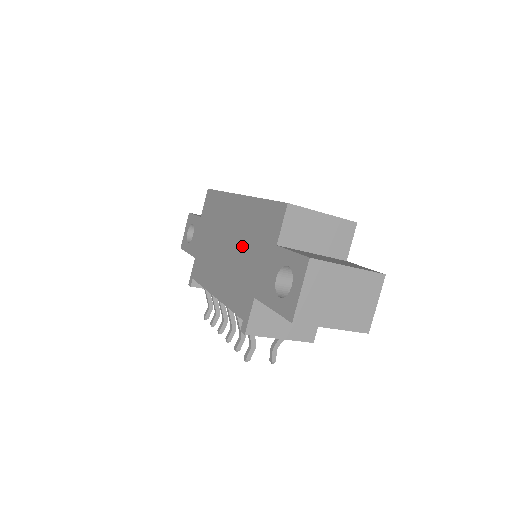
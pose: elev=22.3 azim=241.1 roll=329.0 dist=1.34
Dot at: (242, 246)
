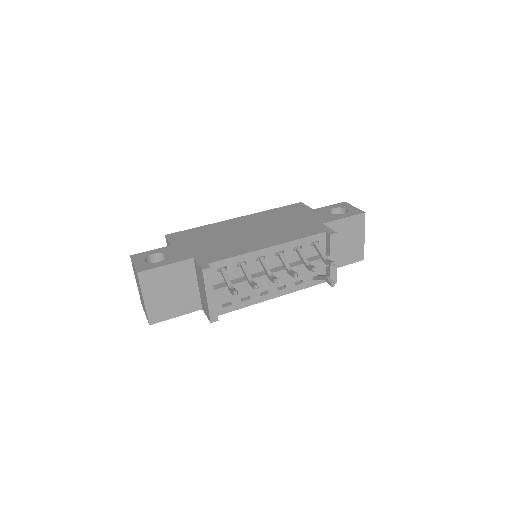
Dot at: (276, 223)
